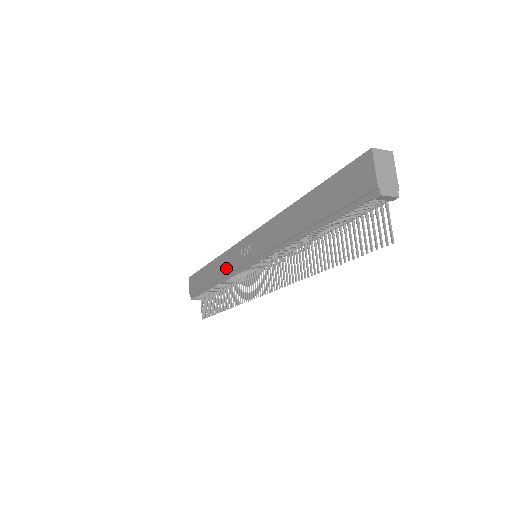
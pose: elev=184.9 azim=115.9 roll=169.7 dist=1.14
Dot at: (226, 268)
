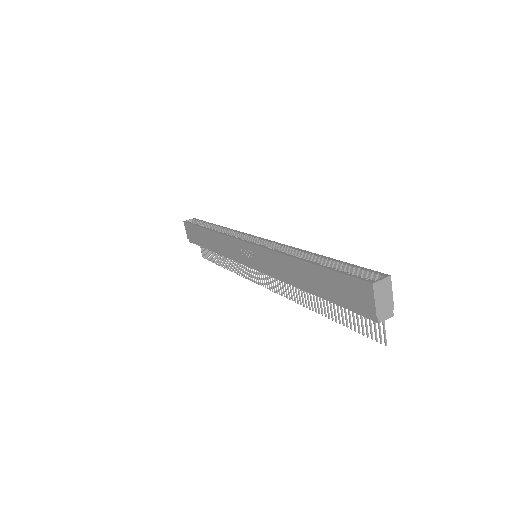
Dot at: (226, 250)
